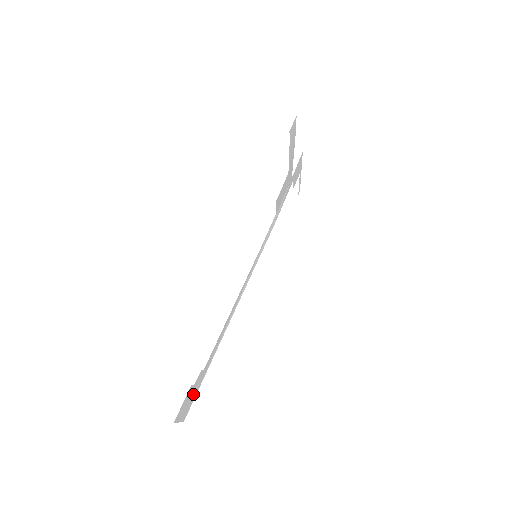
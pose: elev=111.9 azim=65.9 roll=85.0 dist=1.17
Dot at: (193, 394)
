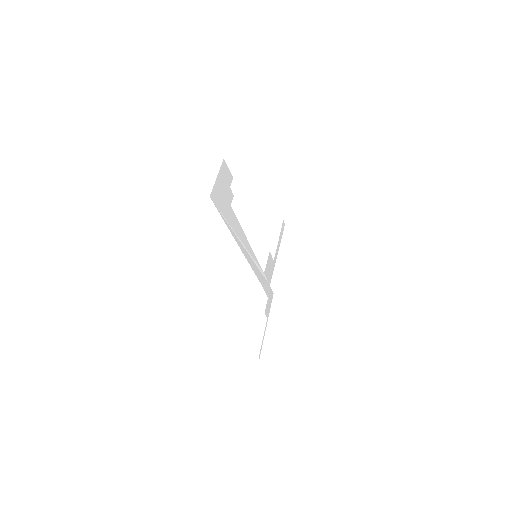
Dot at: (222, 198)
